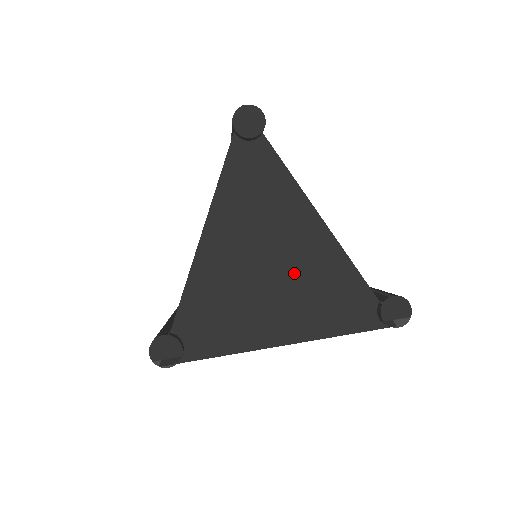
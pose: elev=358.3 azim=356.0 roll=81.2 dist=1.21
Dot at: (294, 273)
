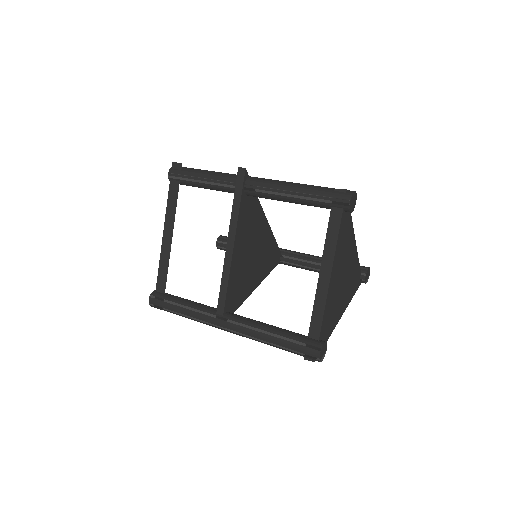
Dot at: (348, 277)
